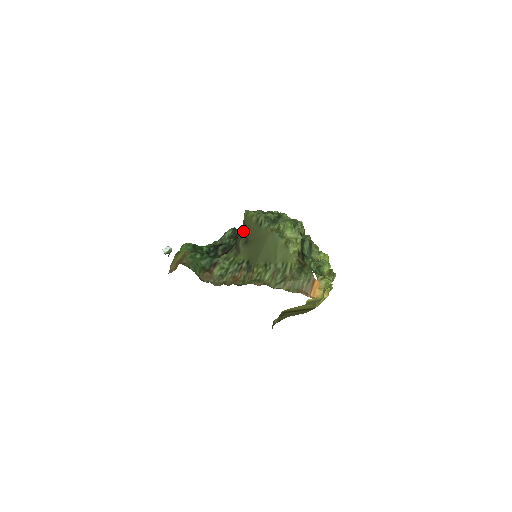
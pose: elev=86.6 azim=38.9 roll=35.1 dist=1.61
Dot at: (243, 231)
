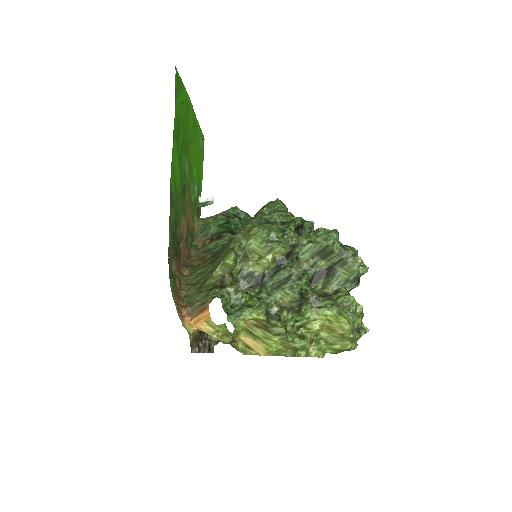
Dot at: occluded
